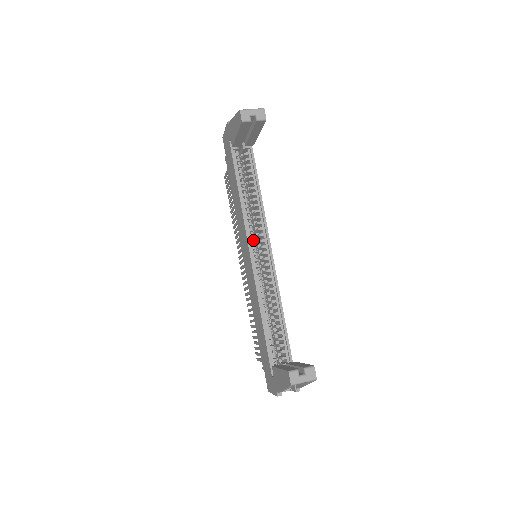
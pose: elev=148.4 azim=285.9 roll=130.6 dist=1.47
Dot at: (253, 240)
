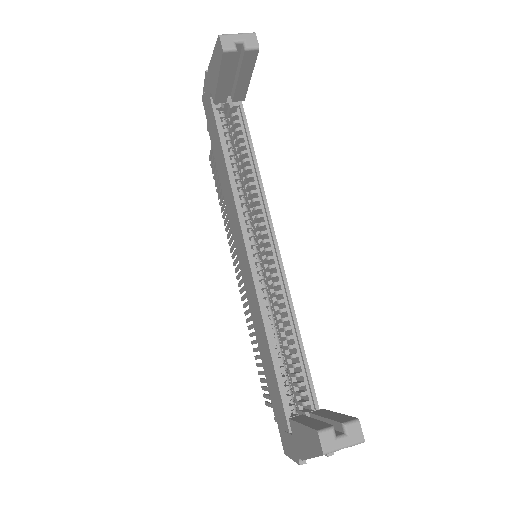
Dot at: (250, 232)
